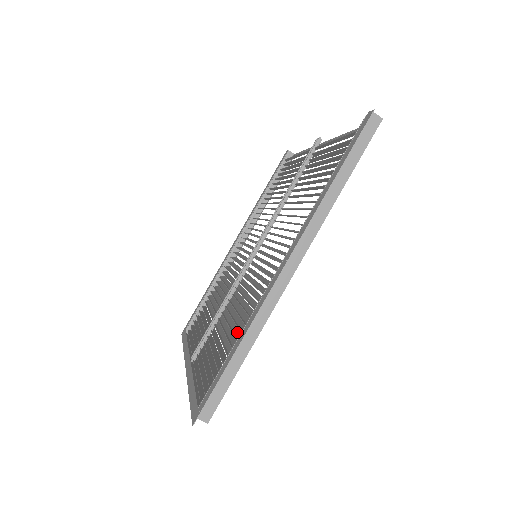
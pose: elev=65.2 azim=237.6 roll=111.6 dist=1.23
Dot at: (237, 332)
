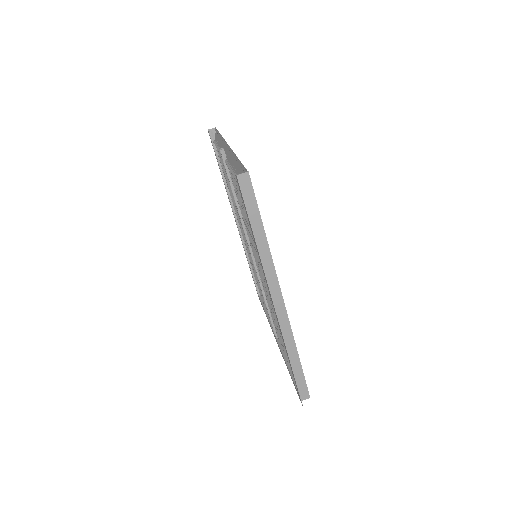
Dot at: occluded
